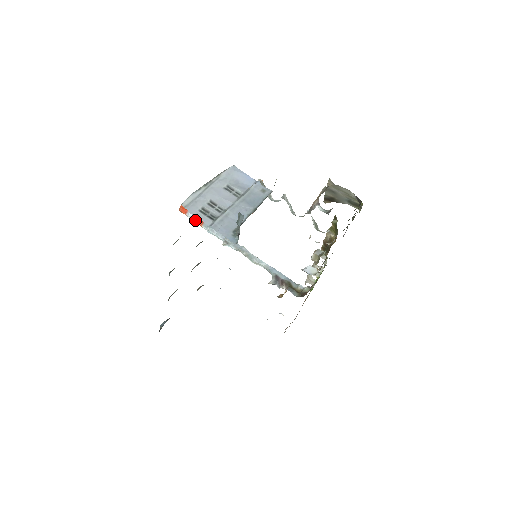
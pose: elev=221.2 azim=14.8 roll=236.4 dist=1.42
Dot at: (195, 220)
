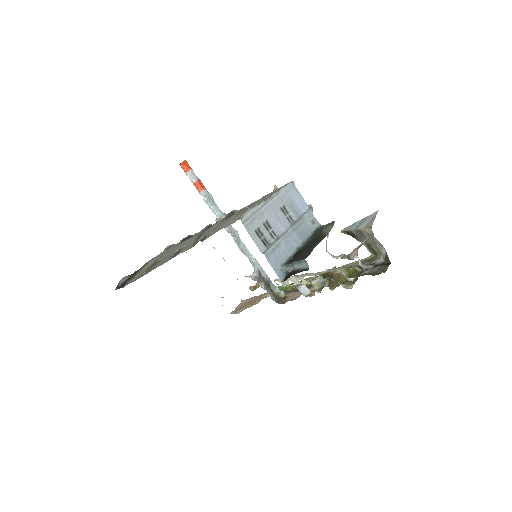
Dot at: (195, 183)
